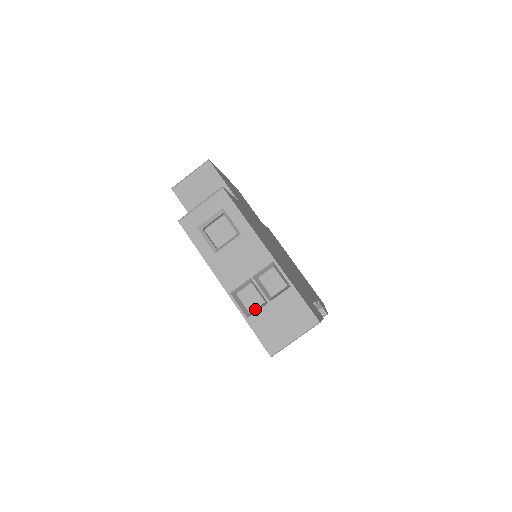
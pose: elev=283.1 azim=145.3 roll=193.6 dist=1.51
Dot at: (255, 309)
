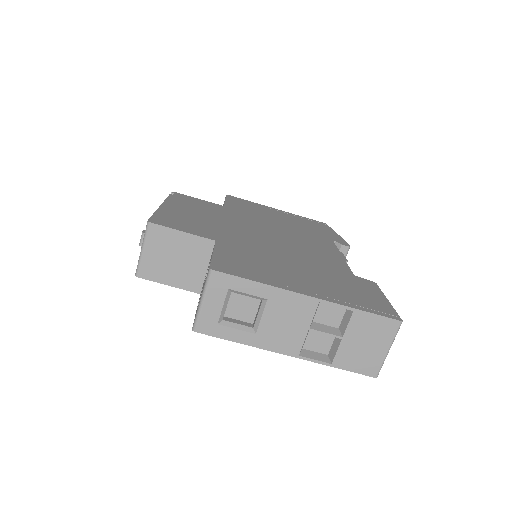
Dot at: (330, 349)
